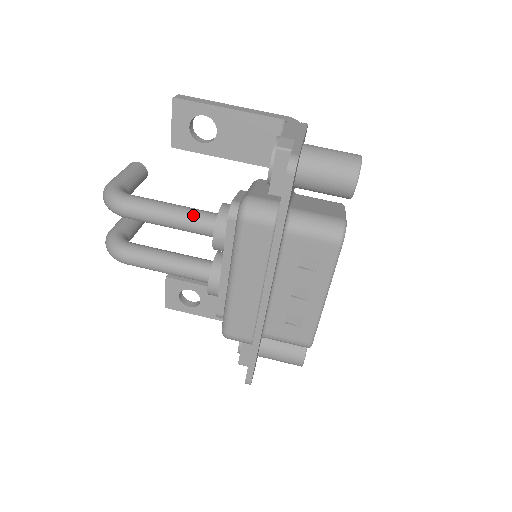
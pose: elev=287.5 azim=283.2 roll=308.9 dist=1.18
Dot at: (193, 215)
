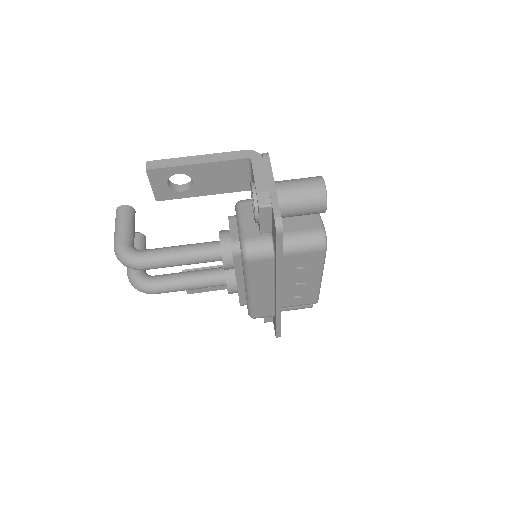
Dot at: (200, 253)
